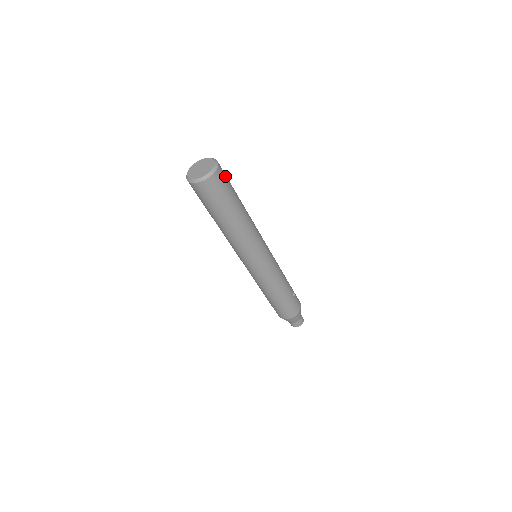
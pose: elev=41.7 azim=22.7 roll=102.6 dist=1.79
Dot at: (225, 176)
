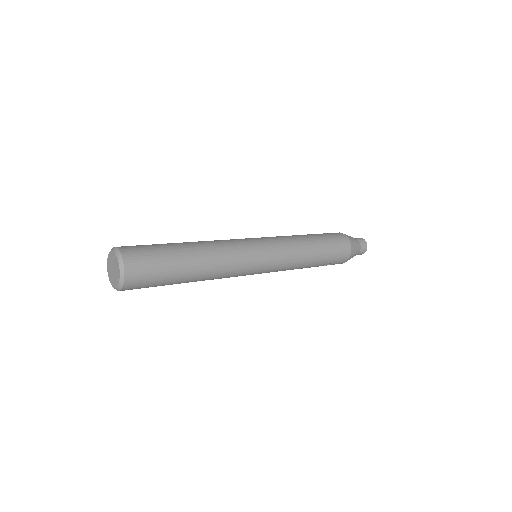
Dot at: (141, 285)
